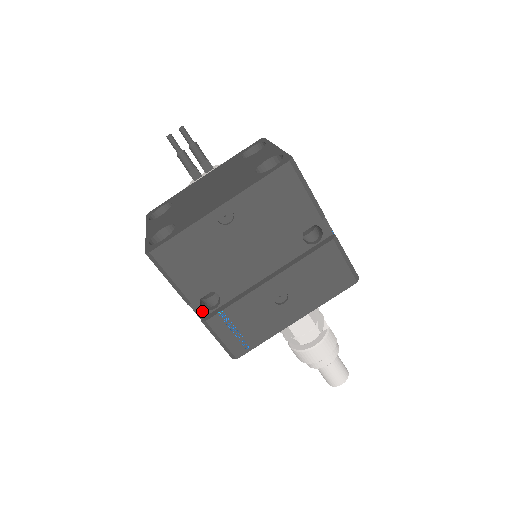
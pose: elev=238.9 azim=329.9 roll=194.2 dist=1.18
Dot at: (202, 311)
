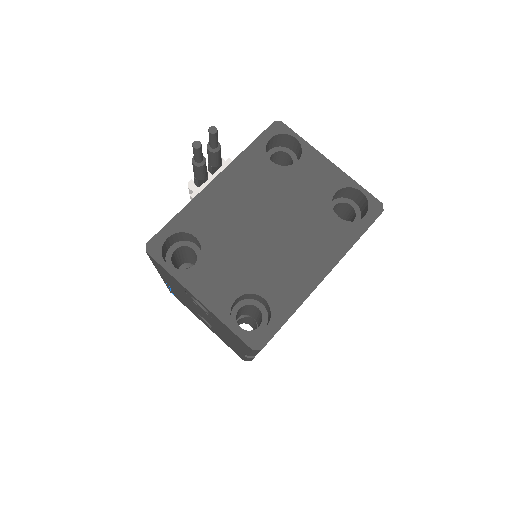
Dot at: occluded
